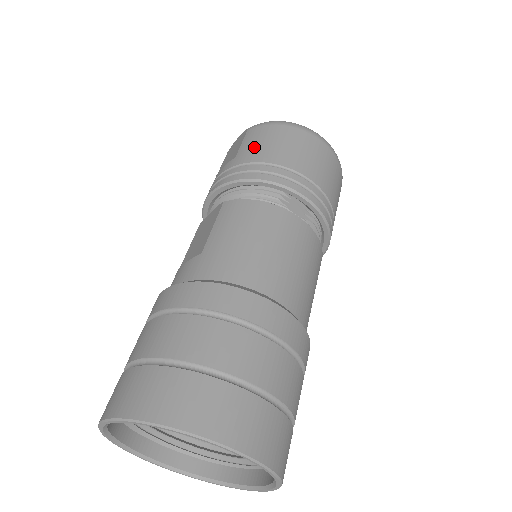
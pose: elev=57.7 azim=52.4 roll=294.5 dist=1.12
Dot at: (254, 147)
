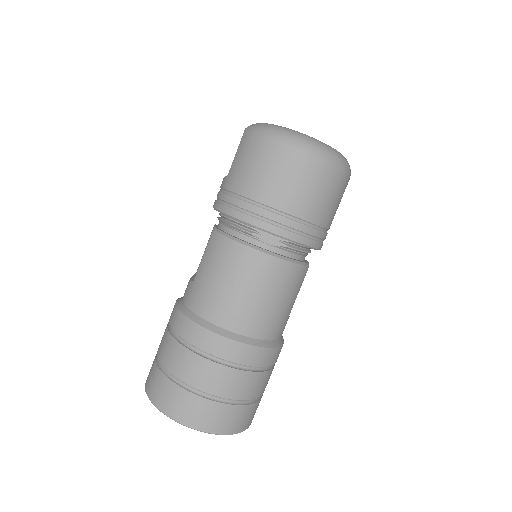
Dot at: (238, 170)
